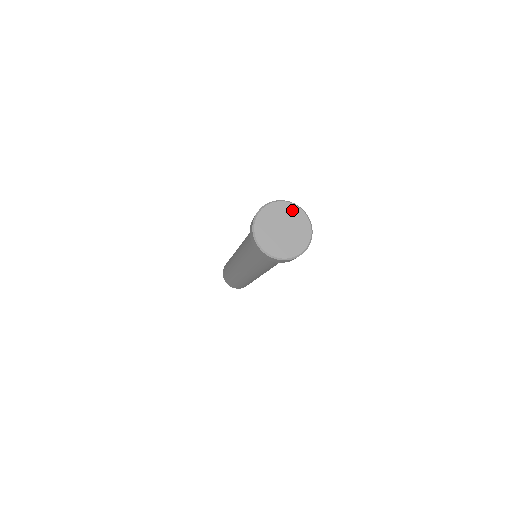
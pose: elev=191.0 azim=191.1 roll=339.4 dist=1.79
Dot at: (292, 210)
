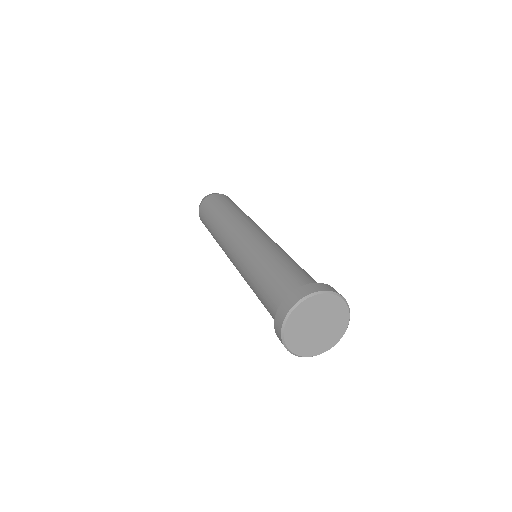
Dot at: (342, 313)
